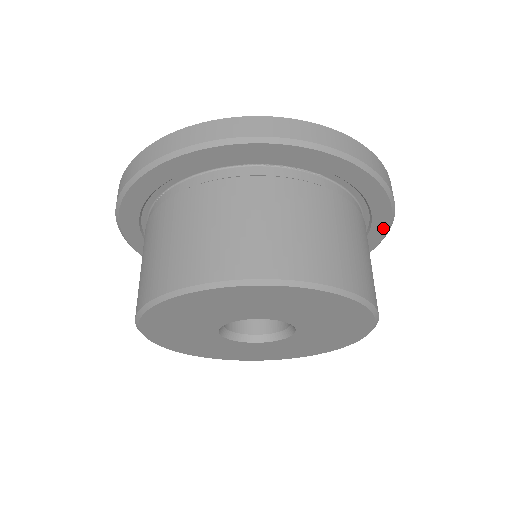
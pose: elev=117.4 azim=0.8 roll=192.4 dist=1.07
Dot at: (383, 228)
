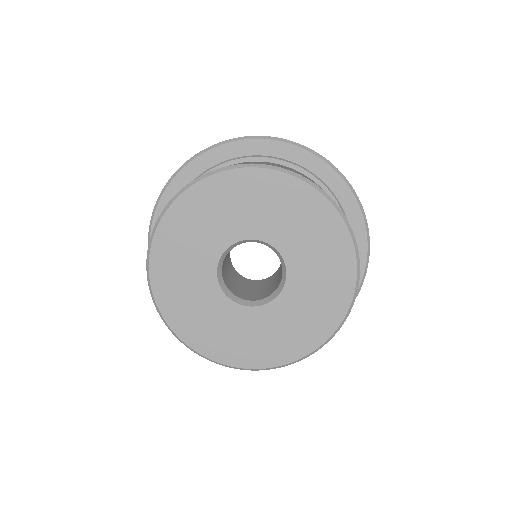
Dot at: (361, 263)
